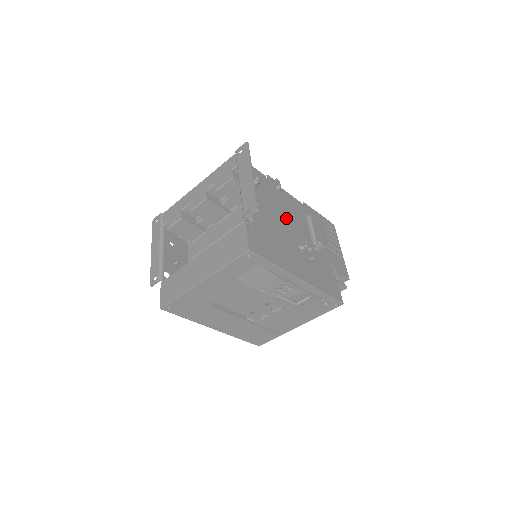
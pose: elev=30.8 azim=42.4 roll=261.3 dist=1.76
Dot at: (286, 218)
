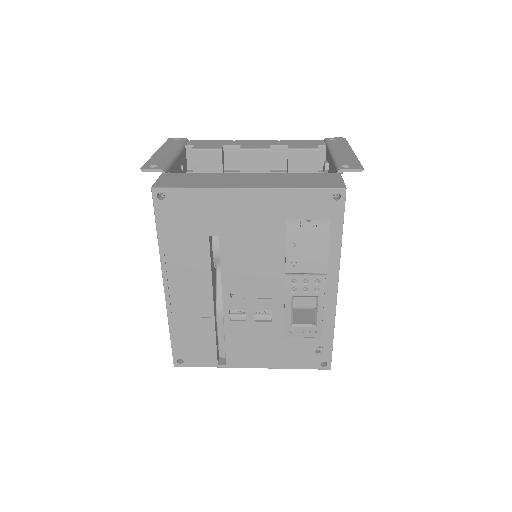
Dot at: occluded
